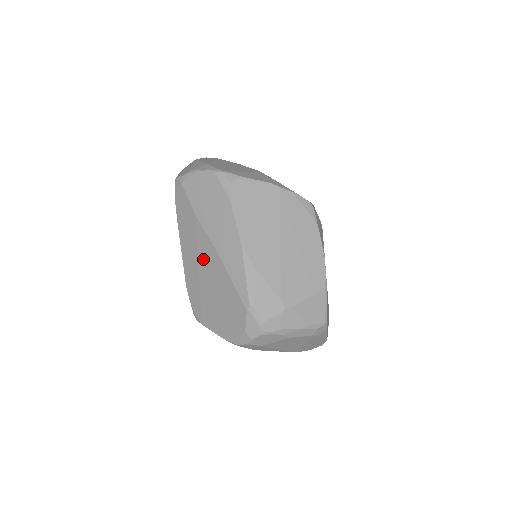
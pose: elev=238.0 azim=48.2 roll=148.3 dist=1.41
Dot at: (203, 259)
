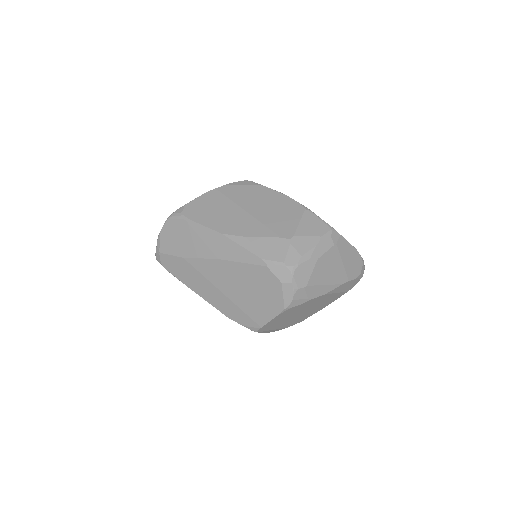
Dot at: (214, 279)
